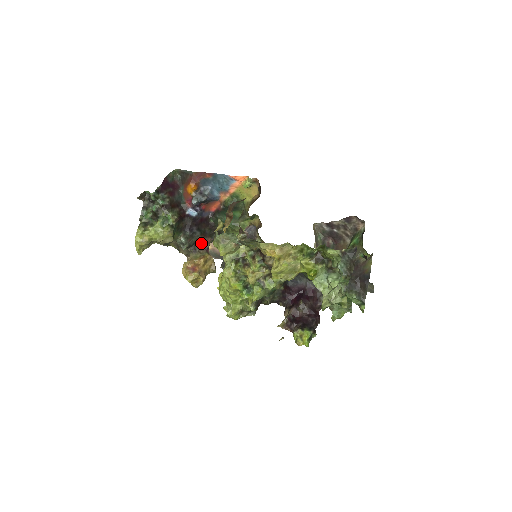
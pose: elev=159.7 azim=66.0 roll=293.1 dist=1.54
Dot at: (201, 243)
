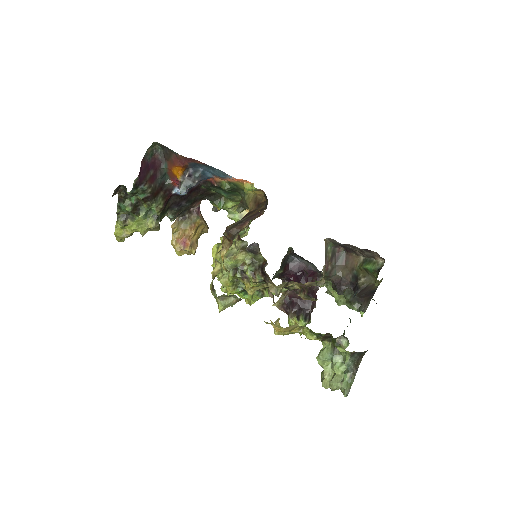
Dot at: (191, 207)
